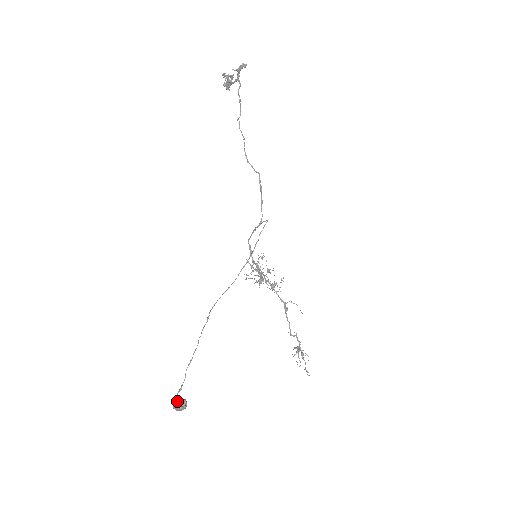
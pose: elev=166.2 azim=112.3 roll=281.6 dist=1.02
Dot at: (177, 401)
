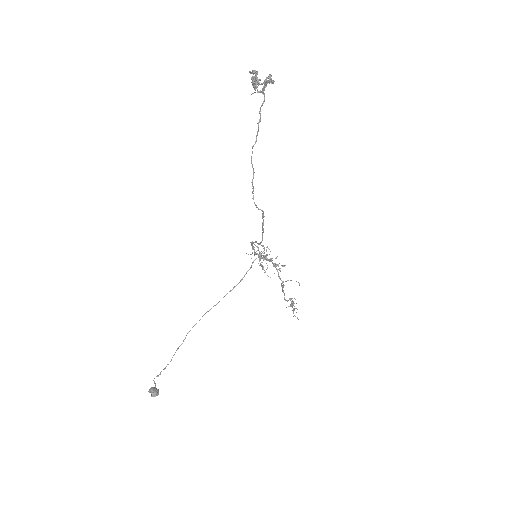
Dot at: (151, 392)
